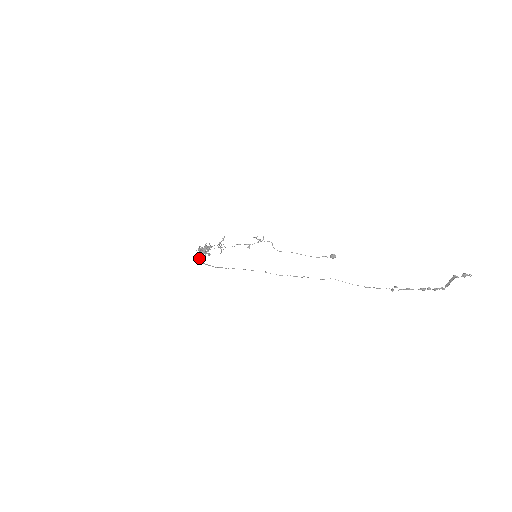
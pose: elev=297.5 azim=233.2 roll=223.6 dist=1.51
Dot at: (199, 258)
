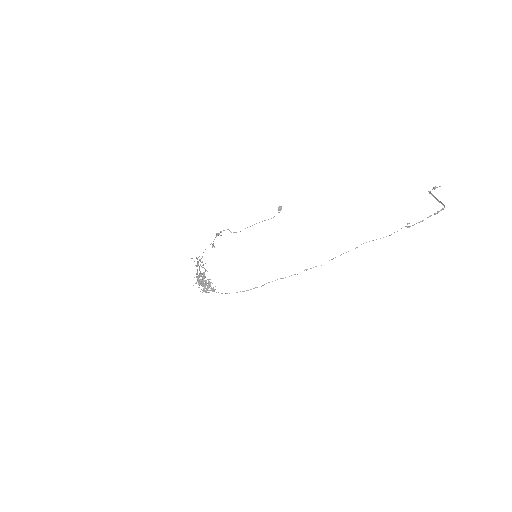
Dot at: occluded
